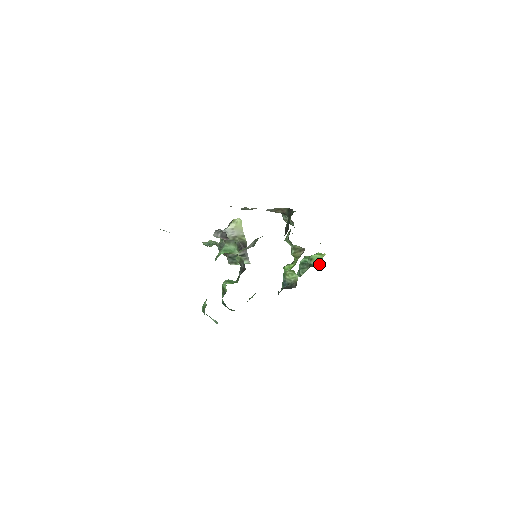
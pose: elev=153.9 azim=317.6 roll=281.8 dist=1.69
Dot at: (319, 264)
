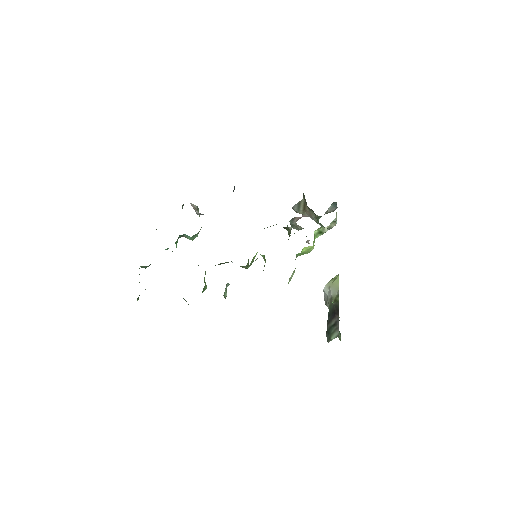
Dot at: occluded
